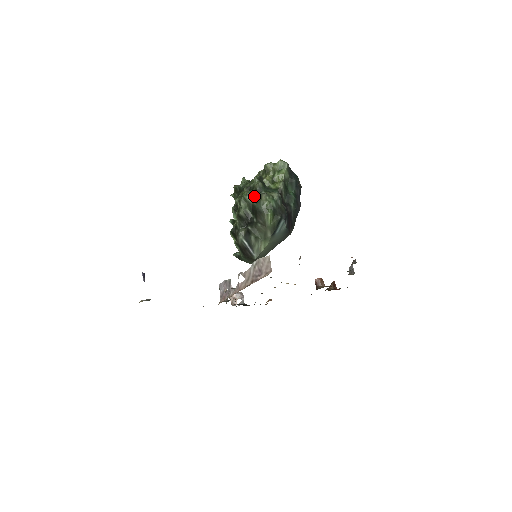
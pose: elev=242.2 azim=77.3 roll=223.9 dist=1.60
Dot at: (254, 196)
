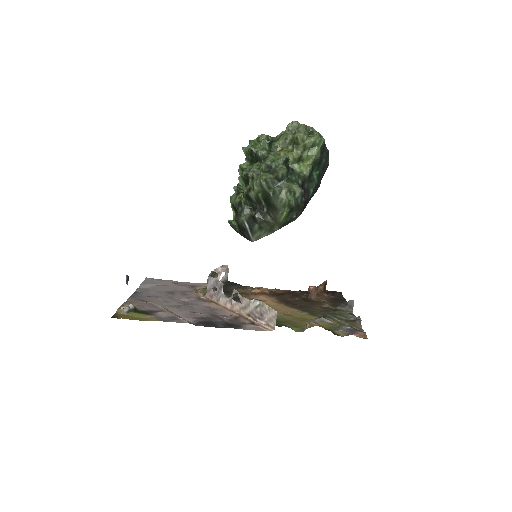
Dot at: (273, 184)
